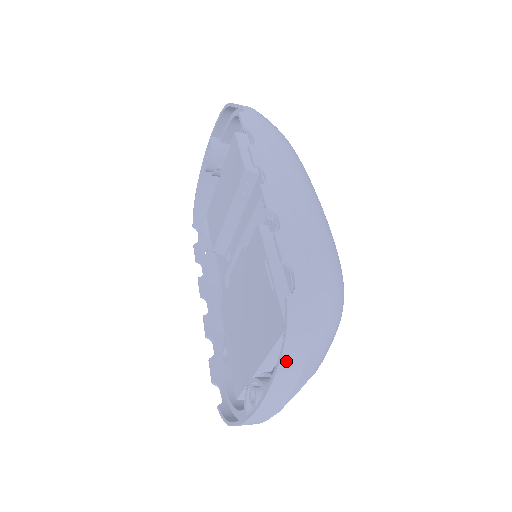
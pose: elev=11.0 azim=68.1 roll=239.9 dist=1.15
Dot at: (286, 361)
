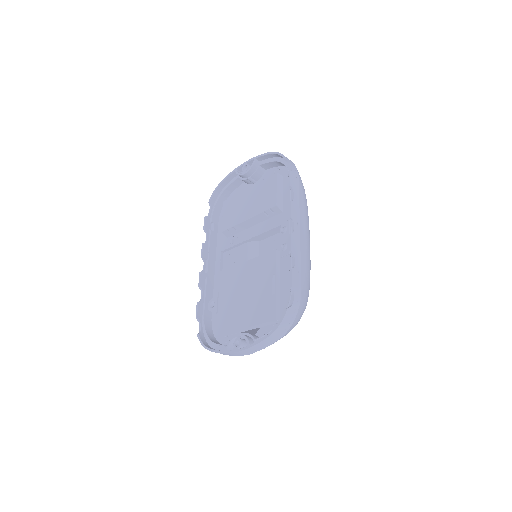
Dot at: (271, 337)
